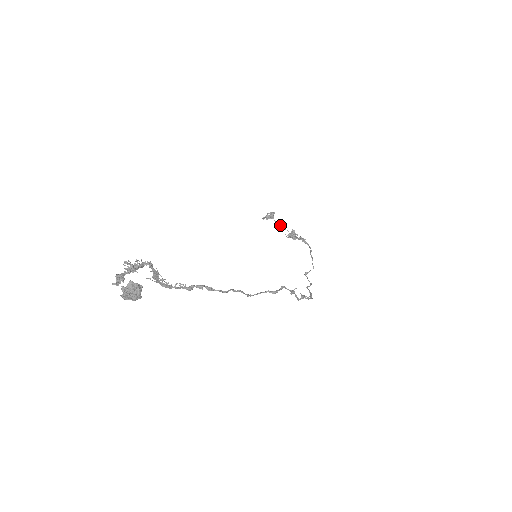
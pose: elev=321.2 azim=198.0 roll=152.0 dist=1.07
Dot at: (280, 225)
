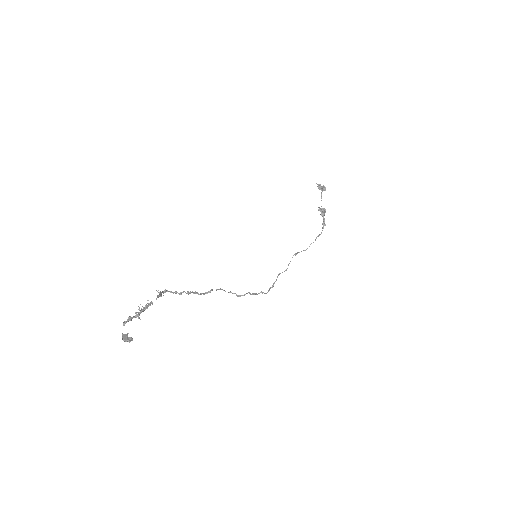
Dot at: (321, 200)
